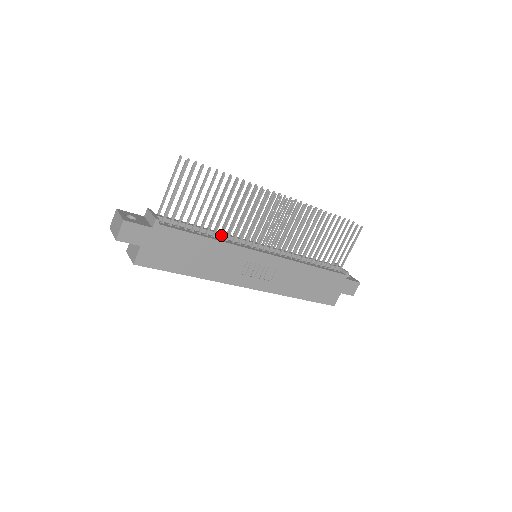
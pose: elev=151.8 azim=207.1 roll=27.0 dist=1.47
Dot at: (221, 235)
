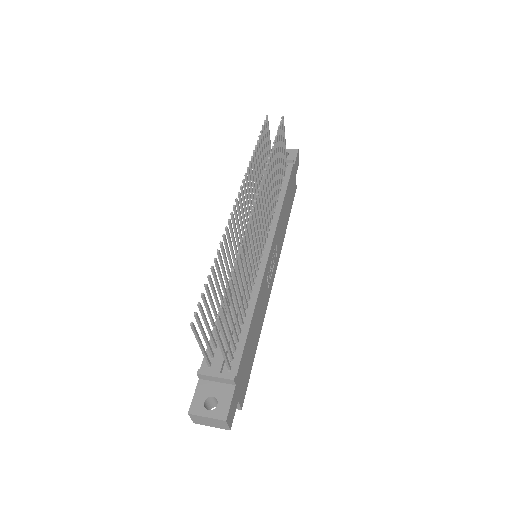
Dot at: (249, 298)
